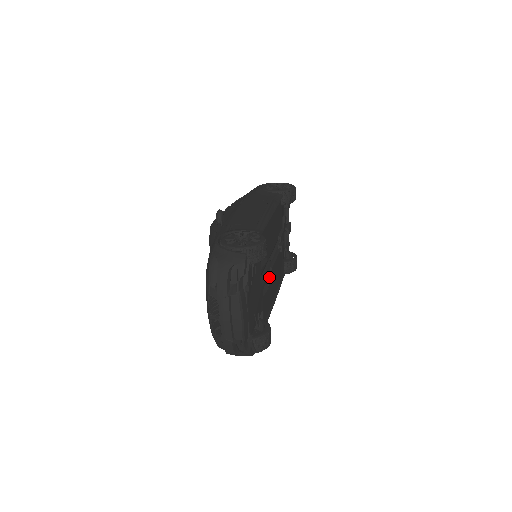
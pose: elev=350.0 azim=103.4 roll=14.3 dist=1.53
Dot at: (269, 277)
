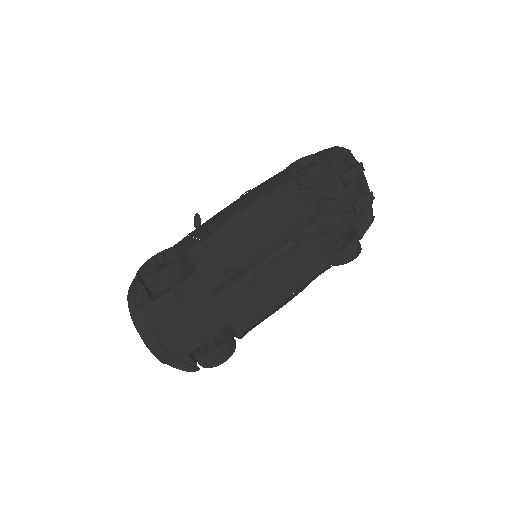
Dot at: (246, 287)
